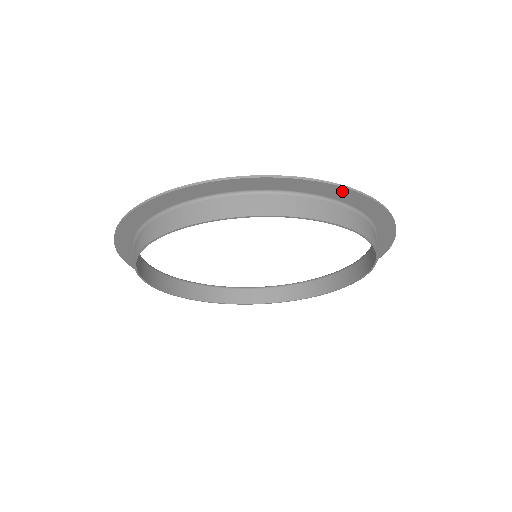
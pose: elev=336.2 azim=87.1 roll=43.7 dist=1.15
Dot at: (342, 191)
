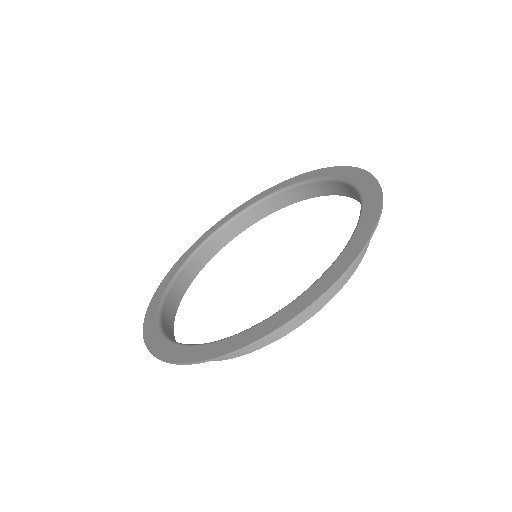
Dot at: (377, 197)
